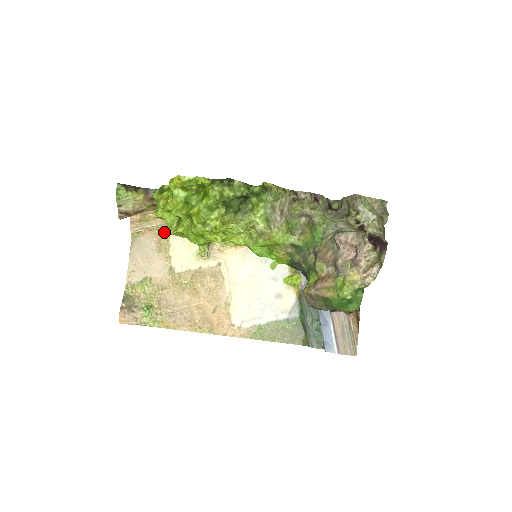
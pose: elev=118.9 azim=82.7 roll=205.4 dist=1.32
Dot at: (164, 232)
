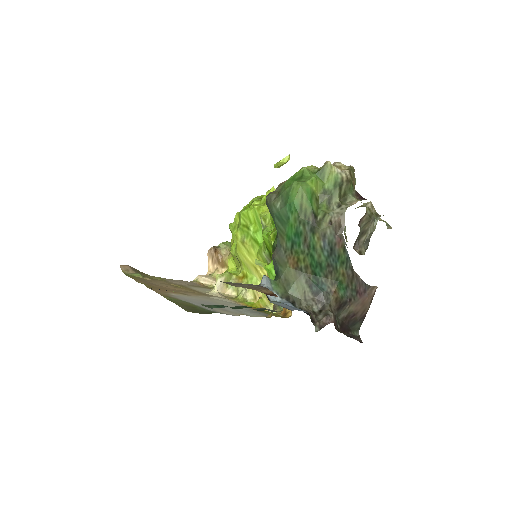
Dot at: (210, 288)
